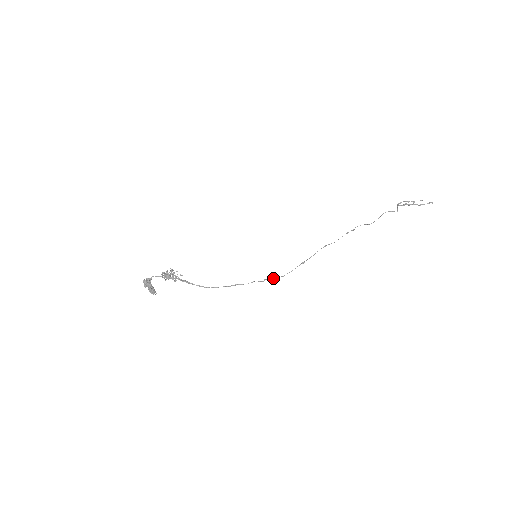
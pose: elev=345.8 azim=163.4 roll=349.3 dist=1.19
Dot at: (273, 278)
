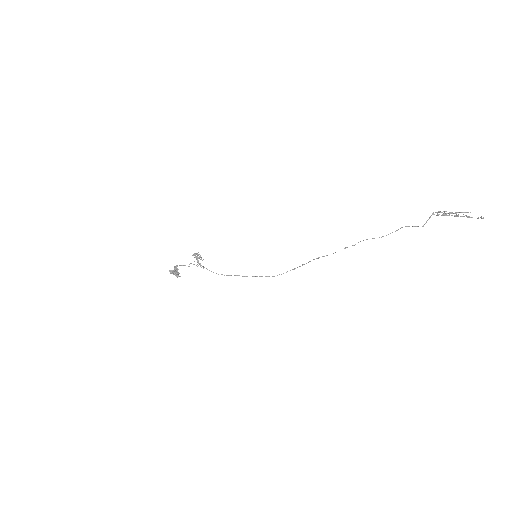
Dot at: occluded
